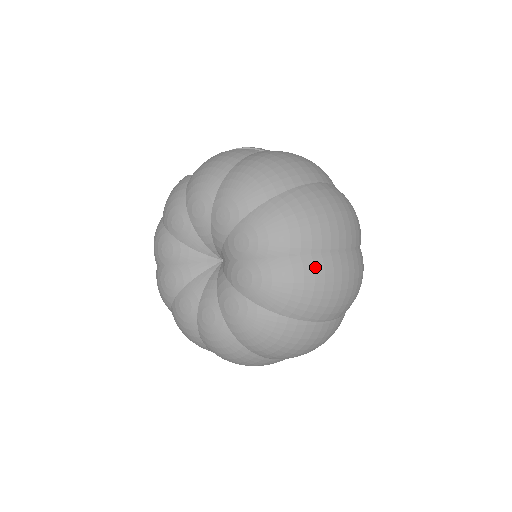
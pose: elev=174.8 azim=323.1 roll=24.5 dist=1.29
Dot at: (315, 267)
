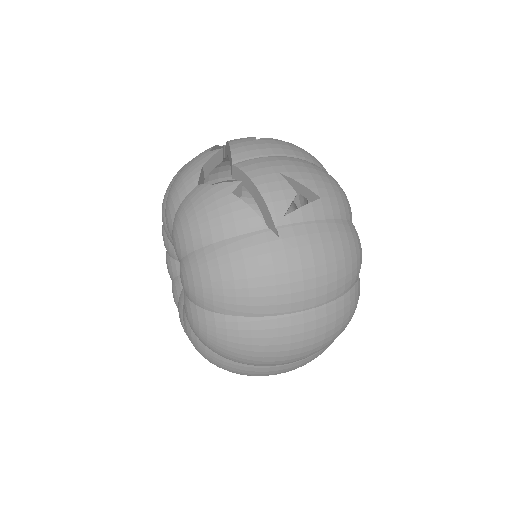
Dot at: (234, 368)
